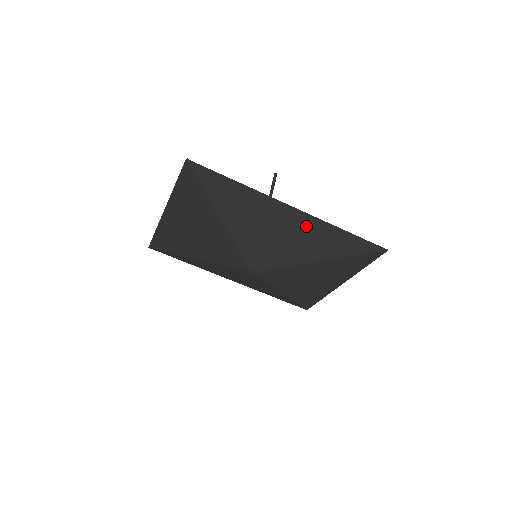
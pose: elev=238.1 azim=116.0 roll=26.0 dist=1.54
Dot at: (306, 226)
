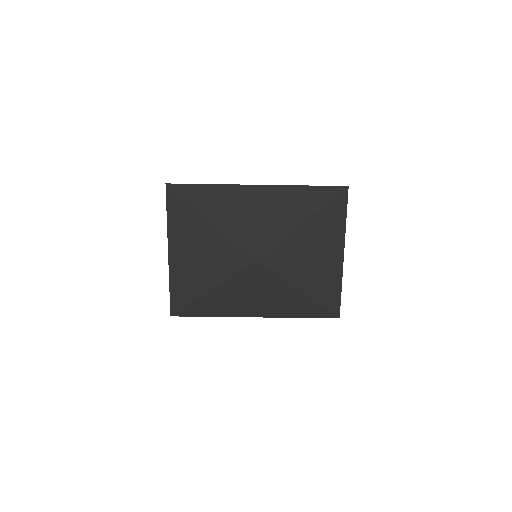
Dot at: (275, 196)
